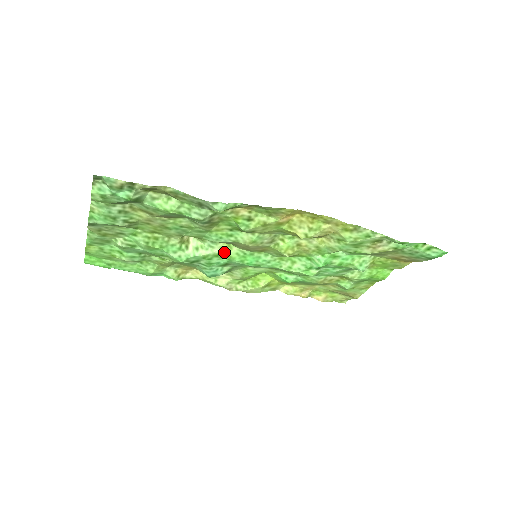
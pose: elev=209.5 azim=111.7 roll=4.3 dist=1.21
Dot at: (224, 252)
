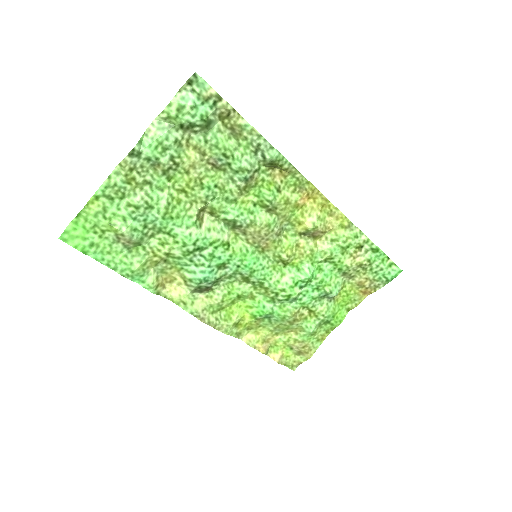
Dot at: (230, 243)
